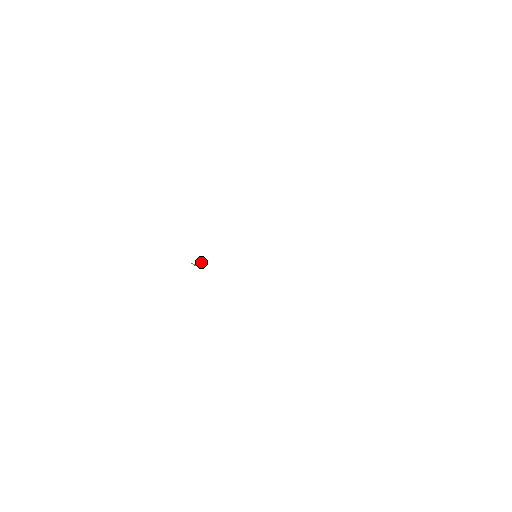
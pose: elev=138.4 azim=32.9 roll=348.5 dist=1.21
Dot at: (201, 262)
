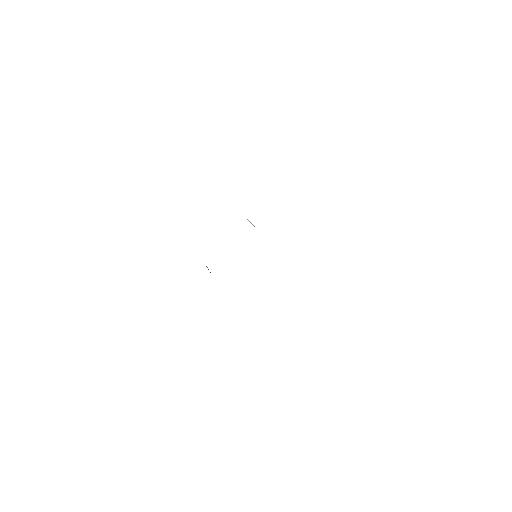
Dot at: occluded
